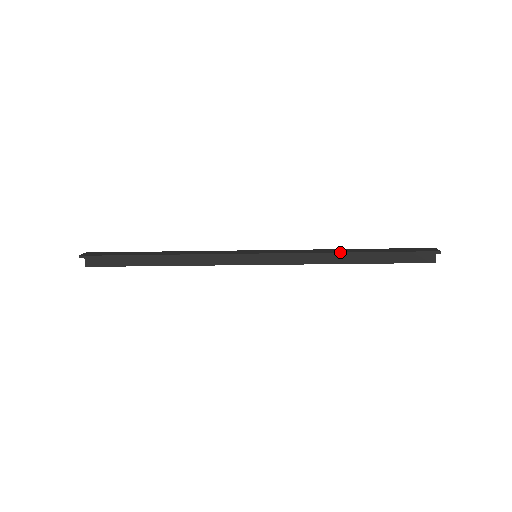
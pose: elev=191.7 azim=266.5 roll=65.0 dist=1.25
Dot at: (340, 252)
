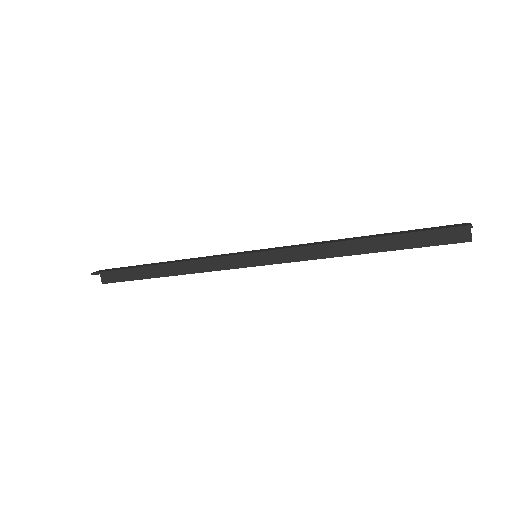
Dot at: (344, 240)
